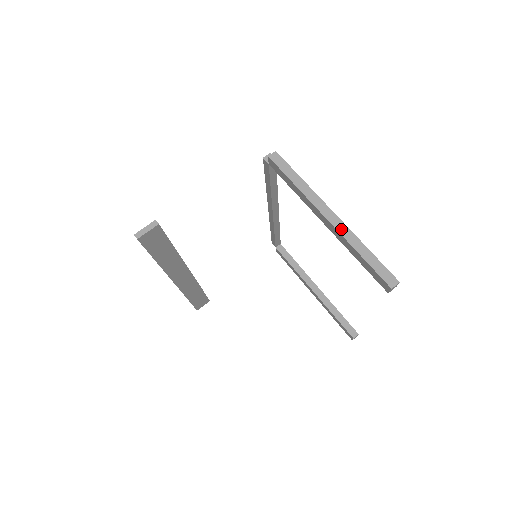
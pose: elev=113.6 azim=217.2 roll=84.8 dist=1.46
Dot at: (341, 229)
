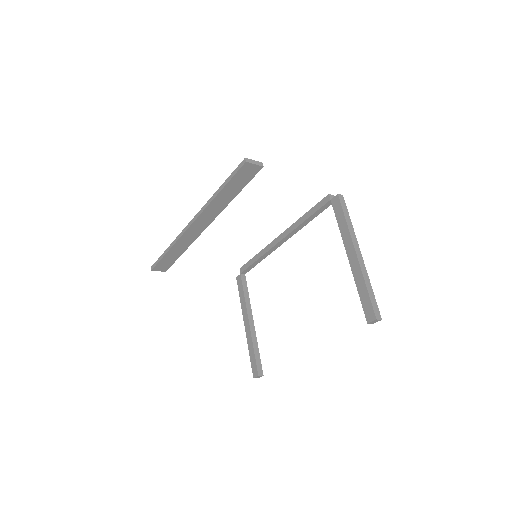
Dot at: (362, 265)
